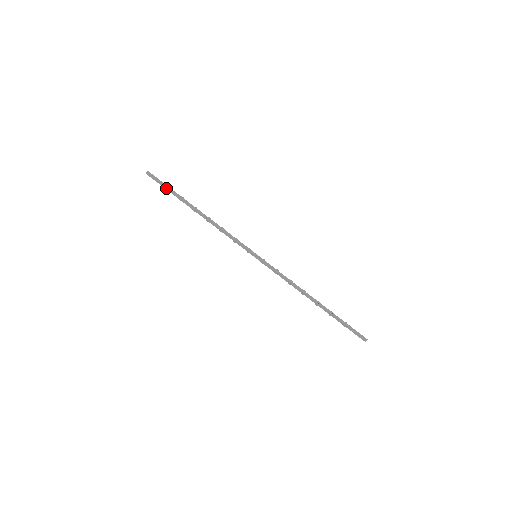
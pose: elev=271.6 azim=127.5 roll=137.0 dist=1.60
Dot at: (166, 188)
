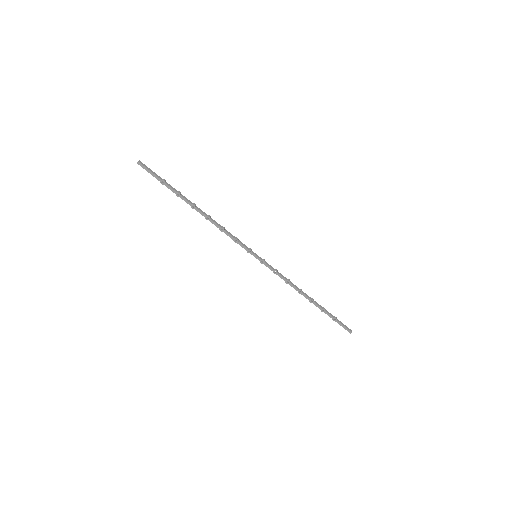
Dot at: occluded
